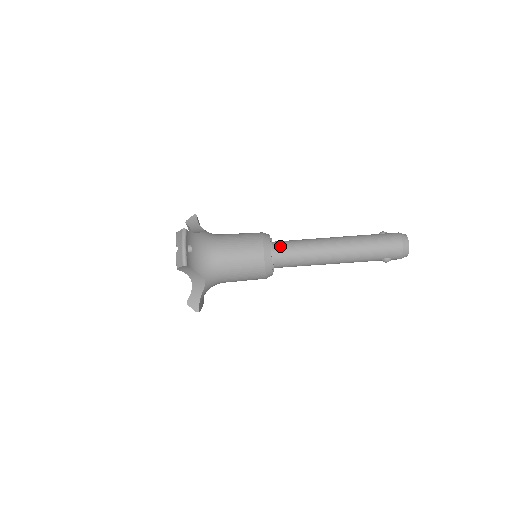
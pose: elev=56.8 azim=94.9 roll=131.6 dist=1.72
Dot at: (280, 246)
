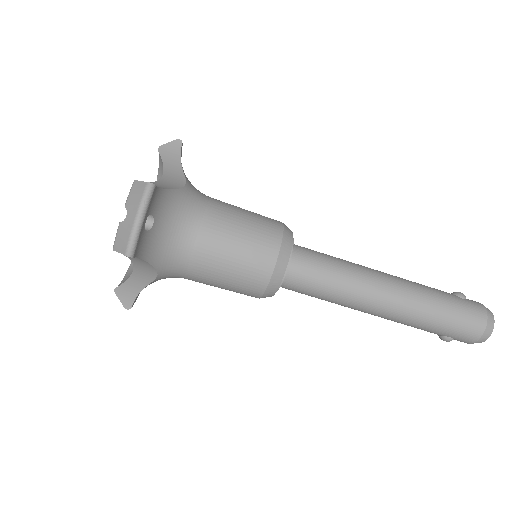
Dot at: (303, 261)
